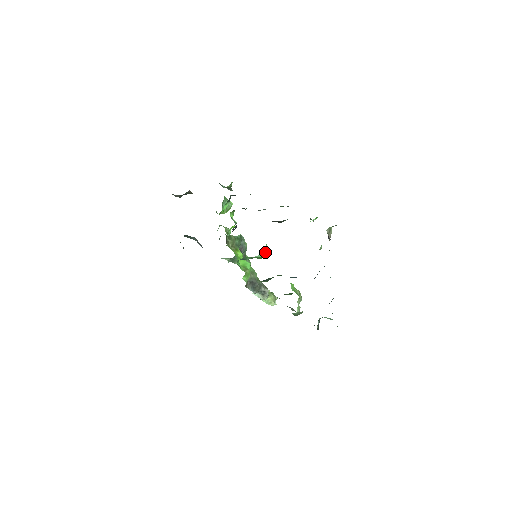
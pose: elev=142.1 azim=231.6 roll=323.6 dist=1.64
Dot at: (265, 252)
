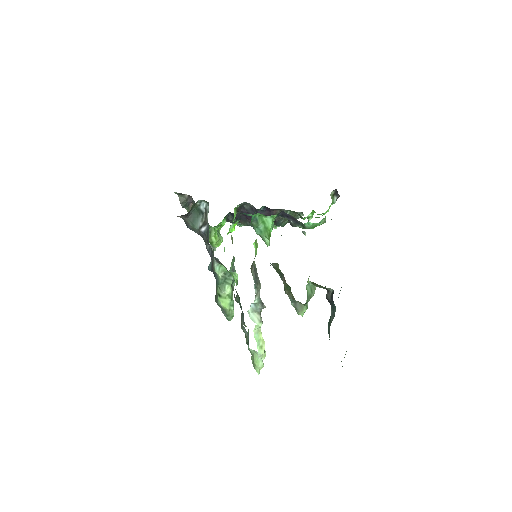
Dot at: occluded
